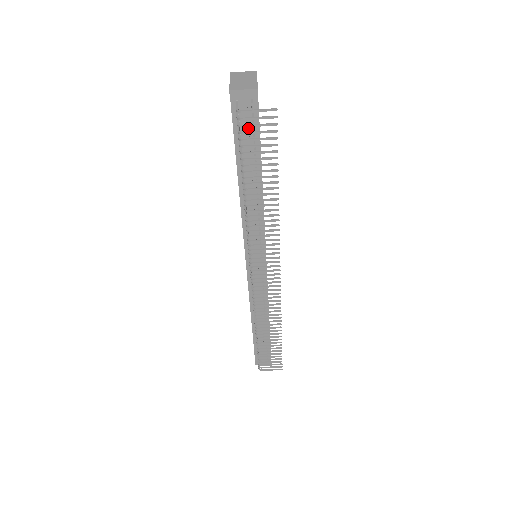
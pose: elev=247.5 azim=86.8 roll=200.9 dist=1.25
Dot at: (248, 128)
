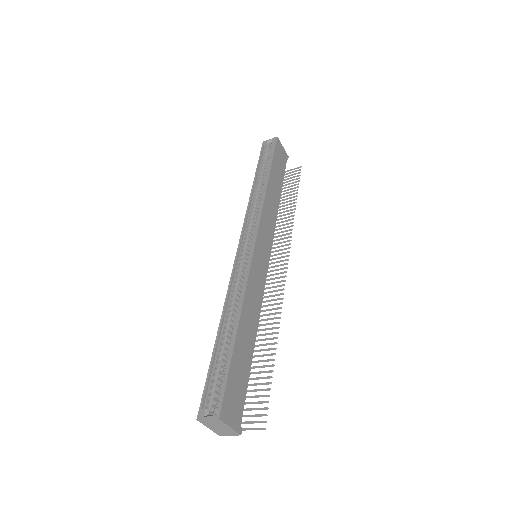
Dot at: occluded
